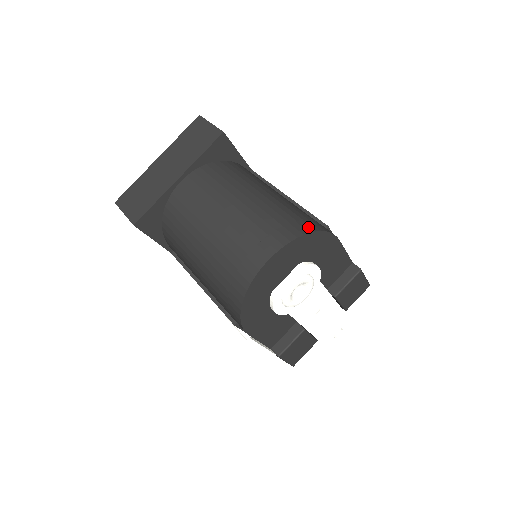
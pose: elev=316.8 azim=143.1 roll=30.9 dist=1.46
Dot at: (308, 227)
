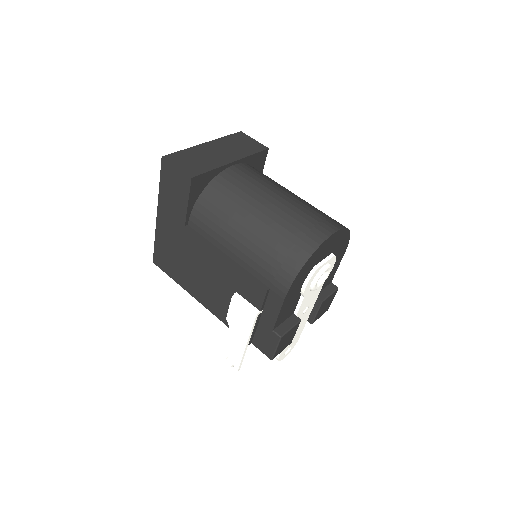
Dot at: occluded
